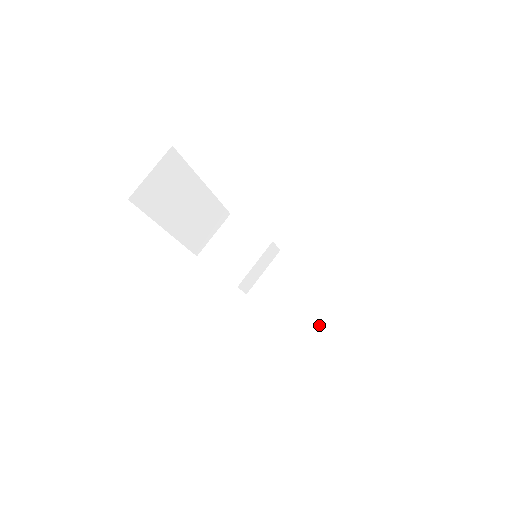
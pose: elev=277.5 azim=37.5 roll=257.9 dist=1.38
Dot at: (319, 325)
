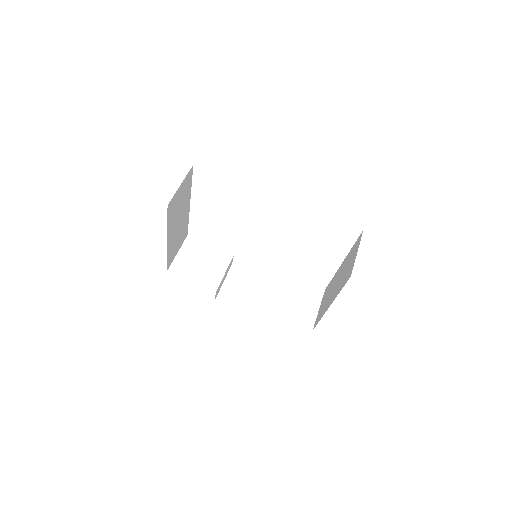
Dot at: (294, 310)
